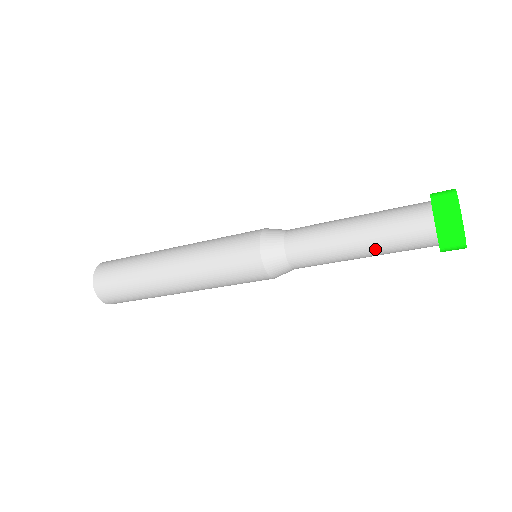
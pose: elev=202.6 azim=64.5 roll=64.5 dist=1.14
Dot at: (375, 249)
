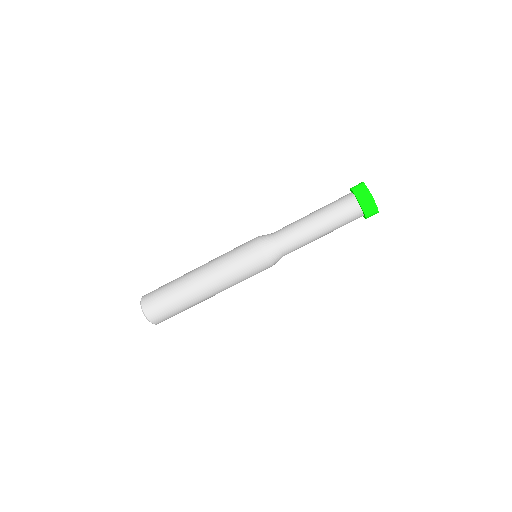
Dot at: (321, 210)
